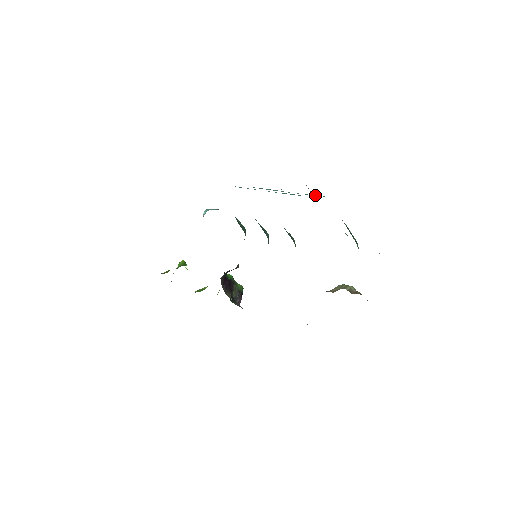
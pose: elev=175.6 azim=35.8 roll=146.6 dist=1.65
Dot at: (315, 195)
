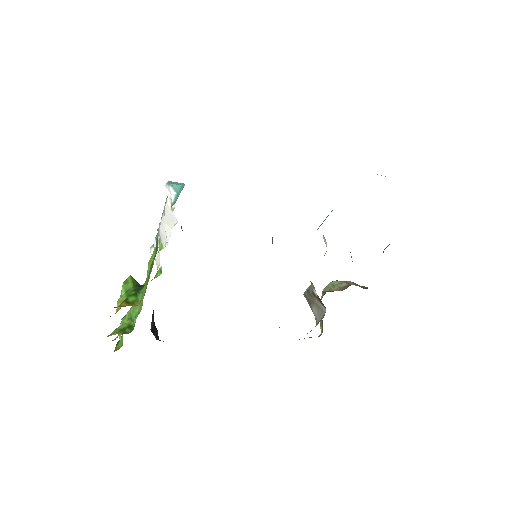
Dot at: occluded
